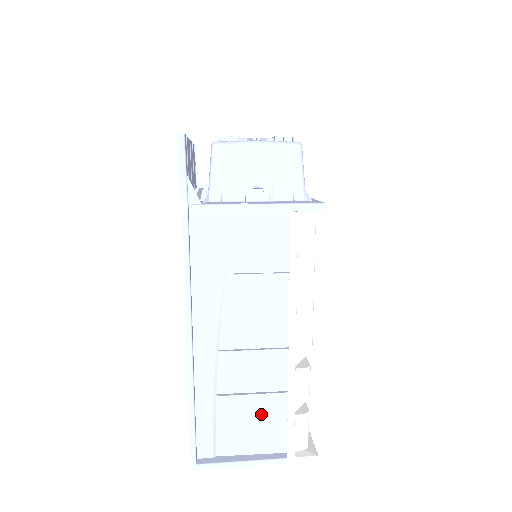
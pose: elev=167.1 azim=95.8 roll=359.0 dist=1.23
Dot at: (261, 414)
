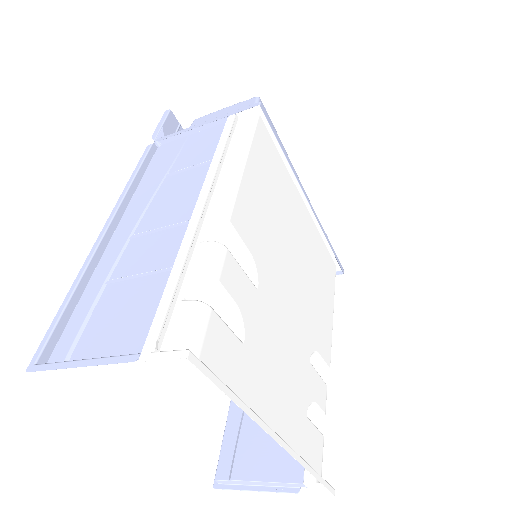
Dot at: (142, 301)
